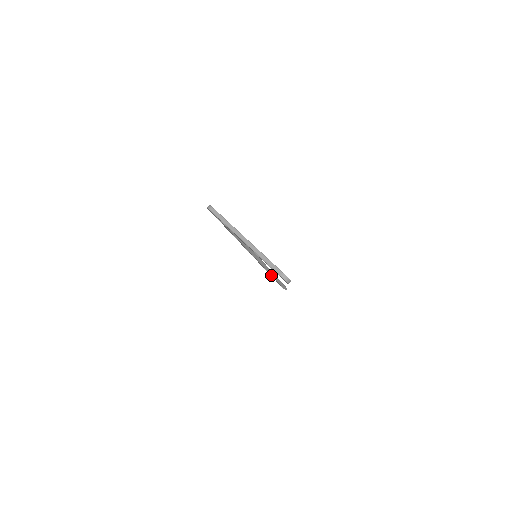
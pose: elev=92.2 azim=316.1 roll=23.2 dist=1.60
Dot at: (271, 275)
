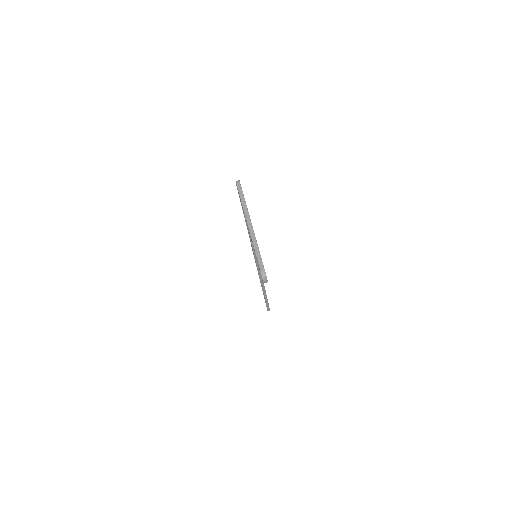
Dot at: occluded
